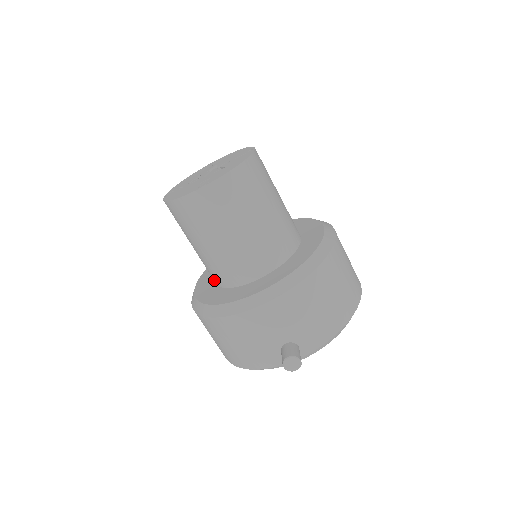
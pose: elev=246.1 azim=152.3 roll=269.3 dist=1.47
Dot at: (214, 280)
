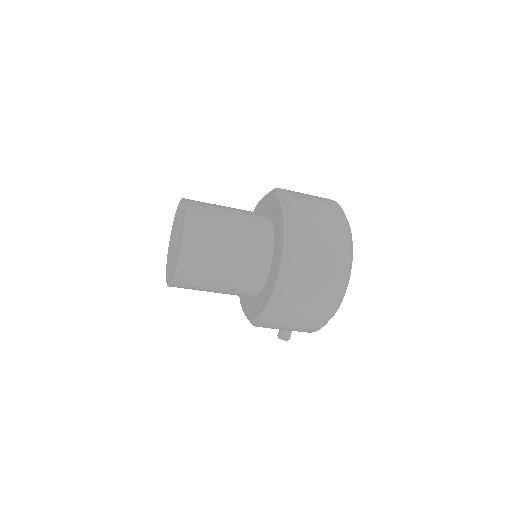
Dot at: occluded
